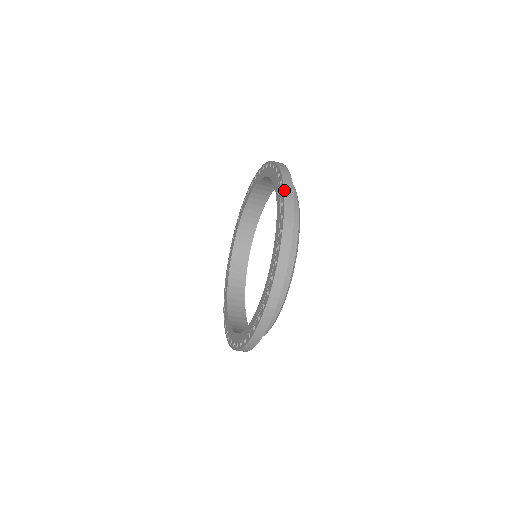
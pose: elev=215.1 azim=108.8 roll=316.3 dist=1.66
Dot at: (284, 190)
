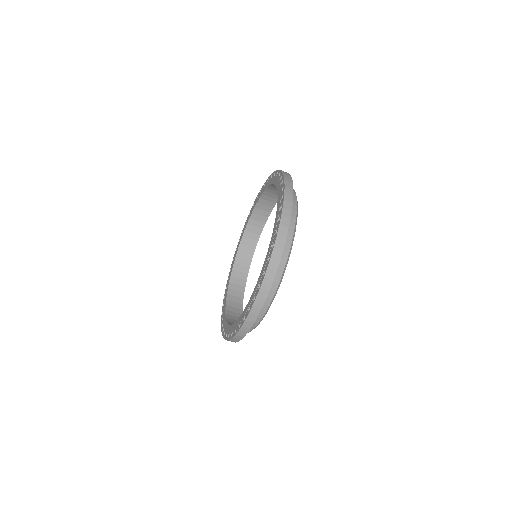
Dot at: (283, 174)
